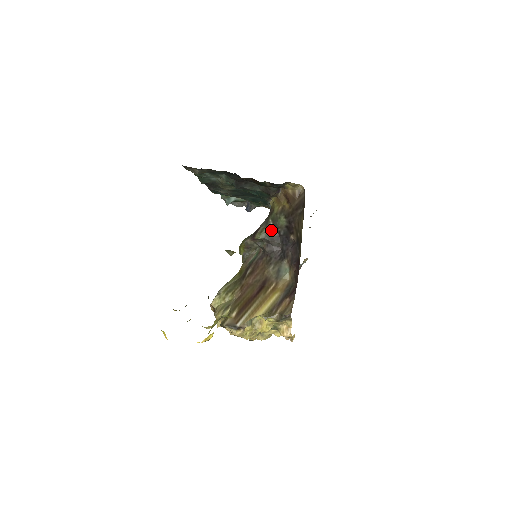
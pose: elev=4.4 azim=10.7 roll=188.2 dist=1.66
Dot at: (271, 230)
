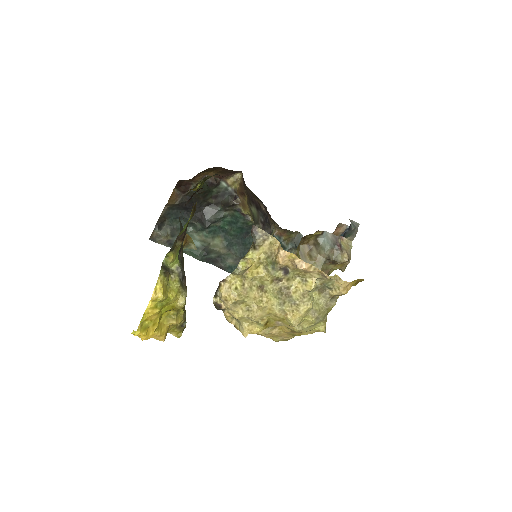
Dot at: occluded
